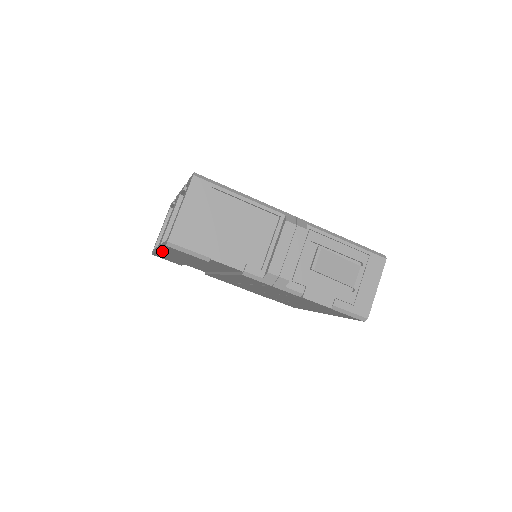
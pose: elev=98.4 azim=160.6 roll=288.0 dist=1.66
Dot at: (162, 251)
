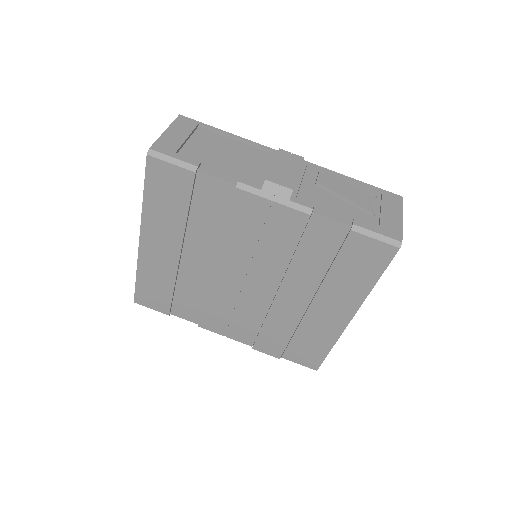
Dot at: (144, 227)
